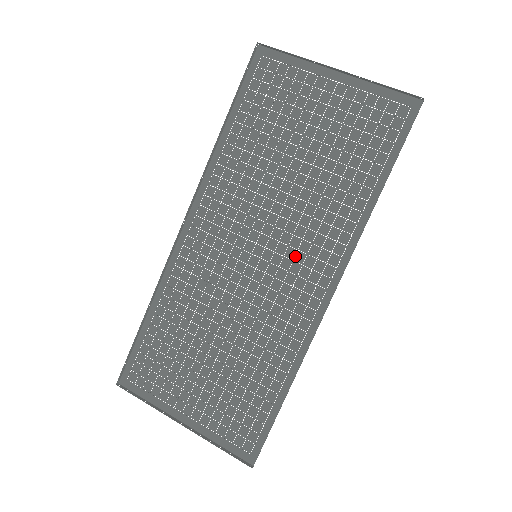
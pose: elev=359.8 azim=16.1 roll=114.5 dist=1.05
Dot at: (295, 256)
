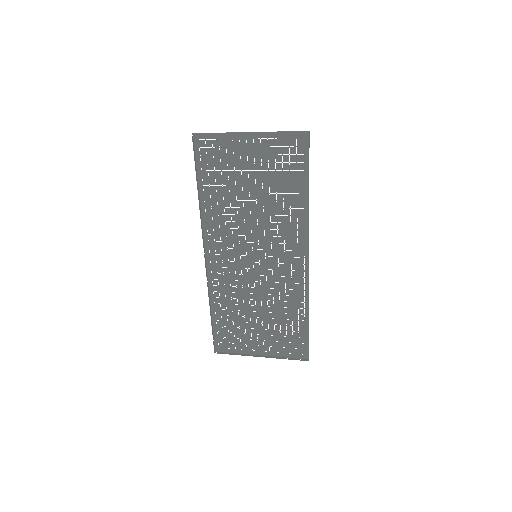
Dot at: (278, 247)
